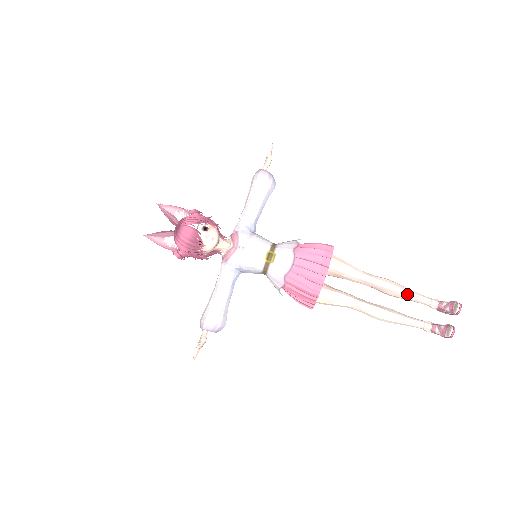
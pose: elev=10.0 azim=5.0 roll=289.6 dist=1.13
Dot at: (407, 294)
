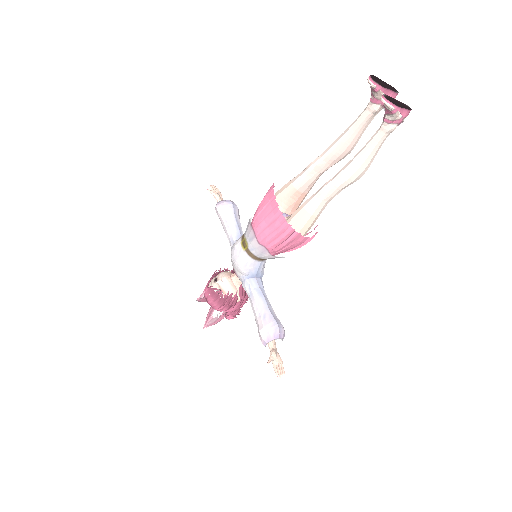
Dot at: (347, 132)
